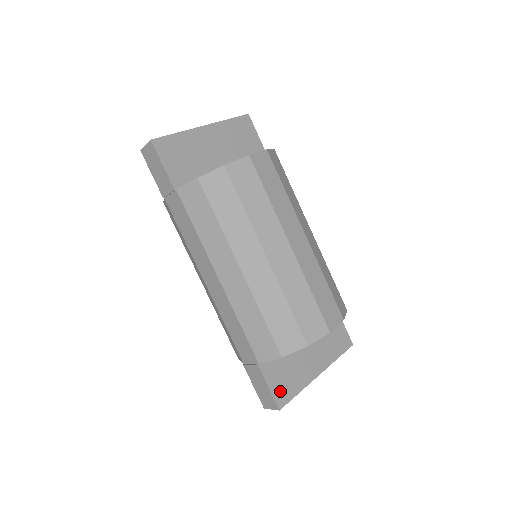
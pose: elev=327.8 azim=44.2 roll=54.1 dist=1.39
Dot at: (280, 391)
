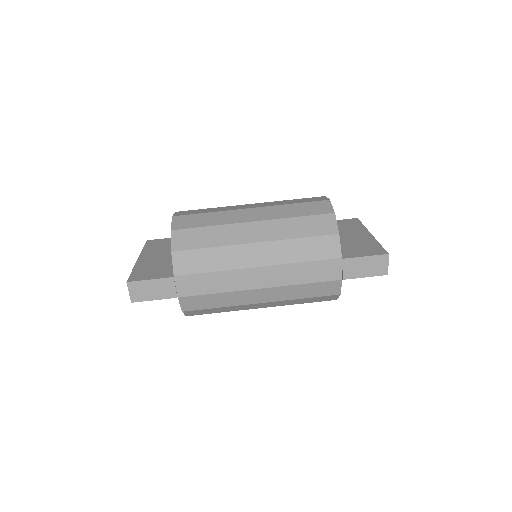
Dot at: (372, 252)
